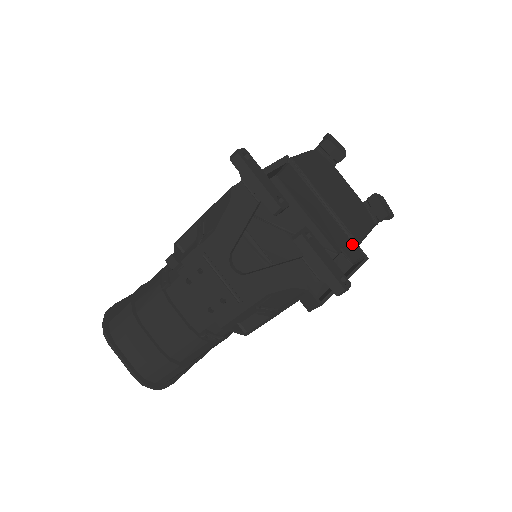
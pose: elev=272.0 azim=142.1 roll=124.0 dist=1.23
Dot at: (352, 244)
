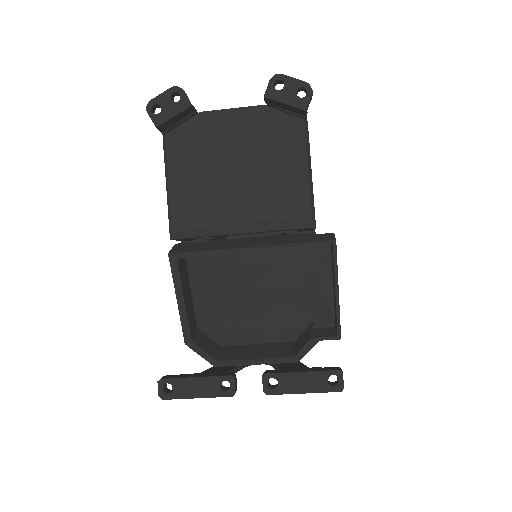
Dot at: (308, 244)
